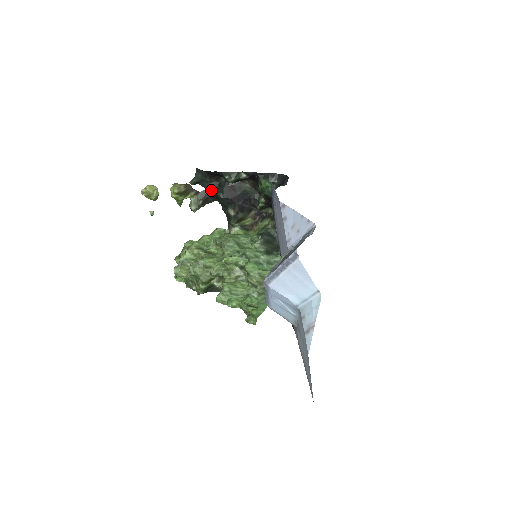
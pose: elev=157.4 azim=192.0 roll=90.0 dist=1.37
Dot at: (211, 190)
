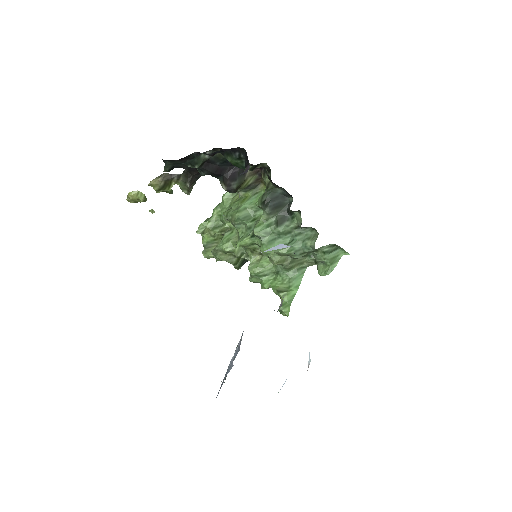
Dot at: (190, 169)
